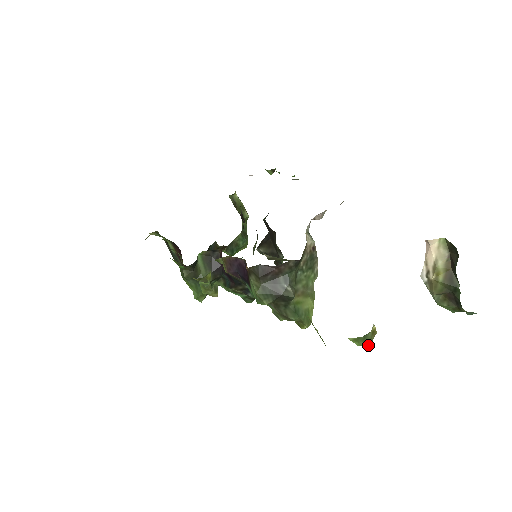
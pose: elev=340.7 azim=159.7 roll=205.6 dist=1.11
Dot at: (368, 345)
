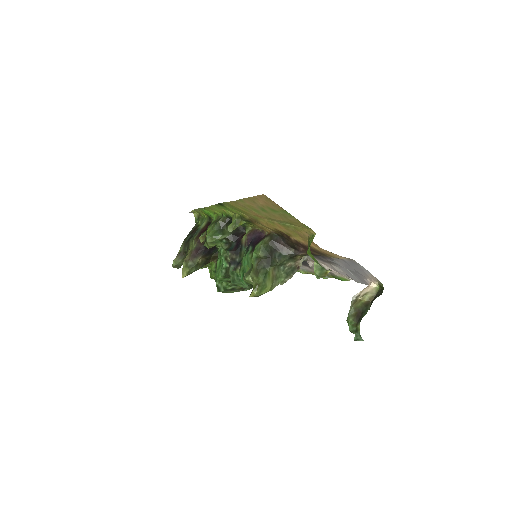
Dot at: (319, 275)
